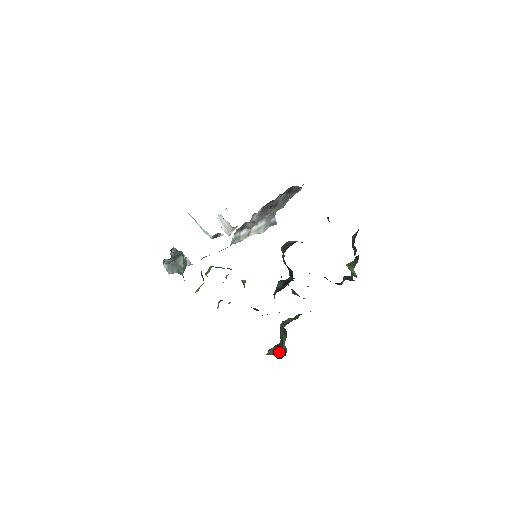
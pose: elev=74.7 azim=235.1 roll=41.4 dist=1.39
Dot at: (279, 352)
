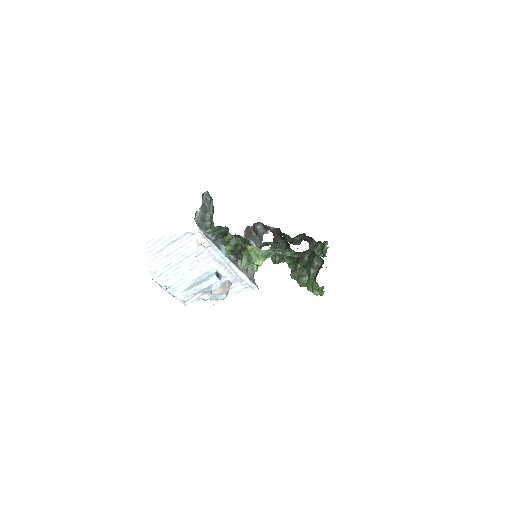
Dot at: (318, 270)
